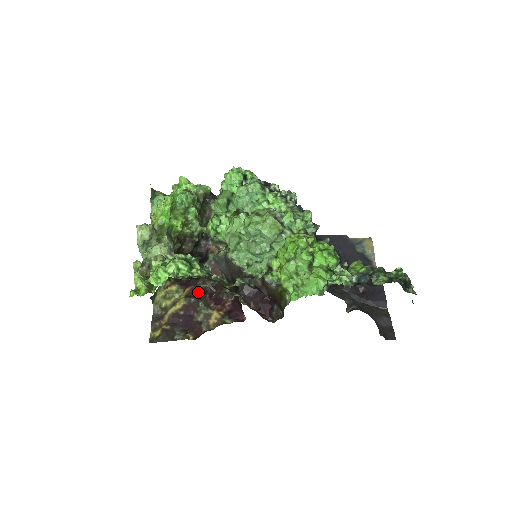
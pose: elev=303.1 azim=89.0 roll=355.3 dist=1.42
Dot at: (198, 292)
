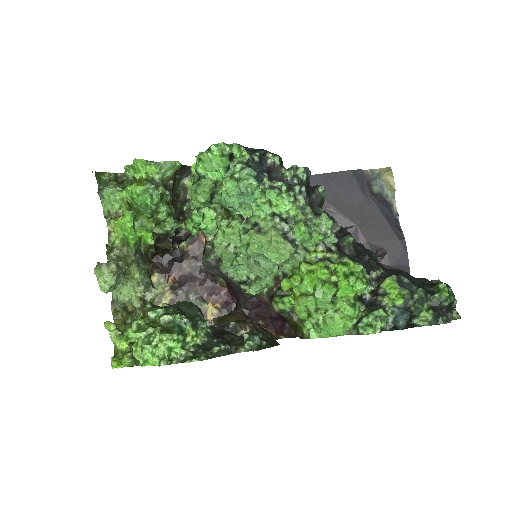
Dot at: (185, 280)
